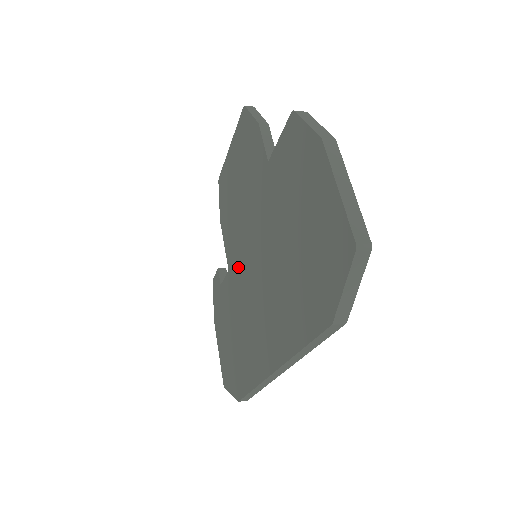
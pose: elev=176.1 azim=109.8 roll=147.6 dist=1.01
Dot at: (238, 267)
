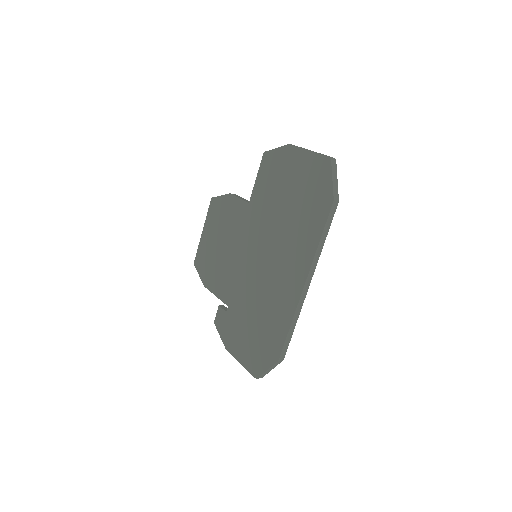
Dot at: (244, 273)
